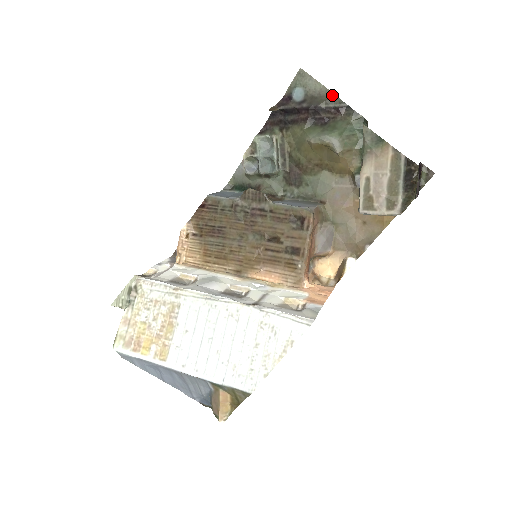
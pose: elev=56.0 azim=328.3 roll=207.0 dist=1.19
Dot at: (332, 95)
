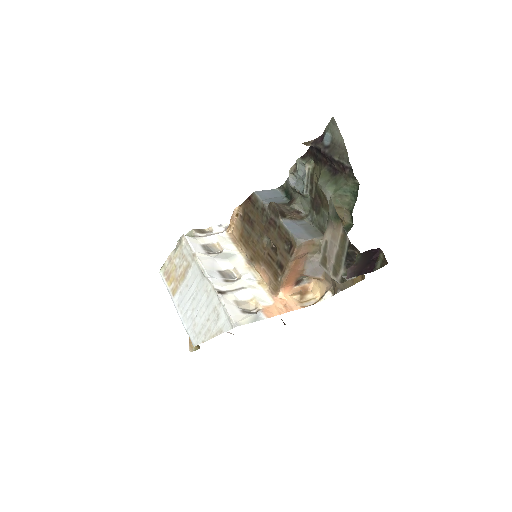
Dot at: (346, 152)
